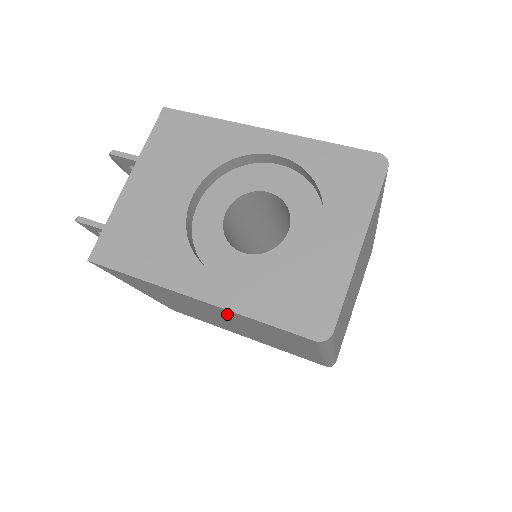
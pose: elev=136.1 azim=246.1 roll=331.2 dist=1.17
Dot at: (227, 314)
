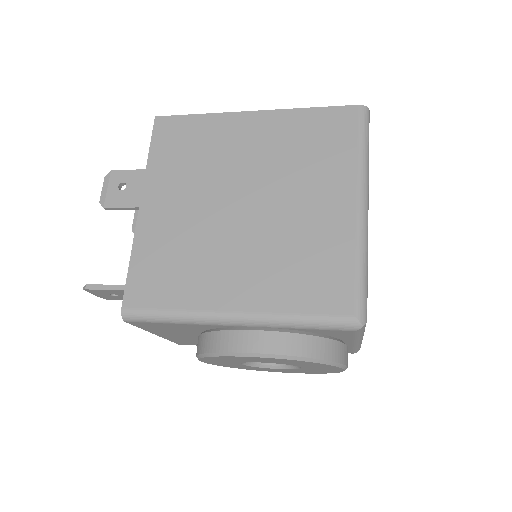
Dot at: (273, 135)
